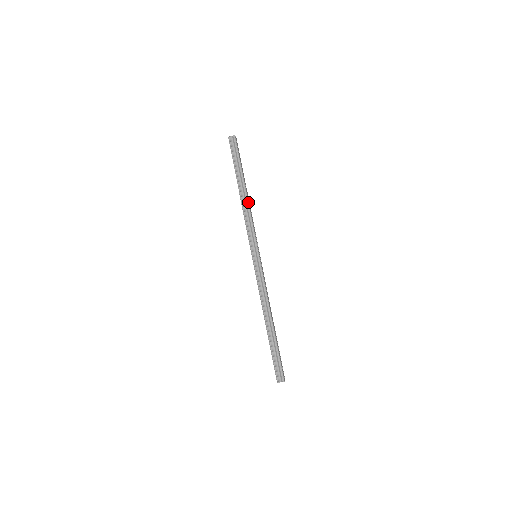
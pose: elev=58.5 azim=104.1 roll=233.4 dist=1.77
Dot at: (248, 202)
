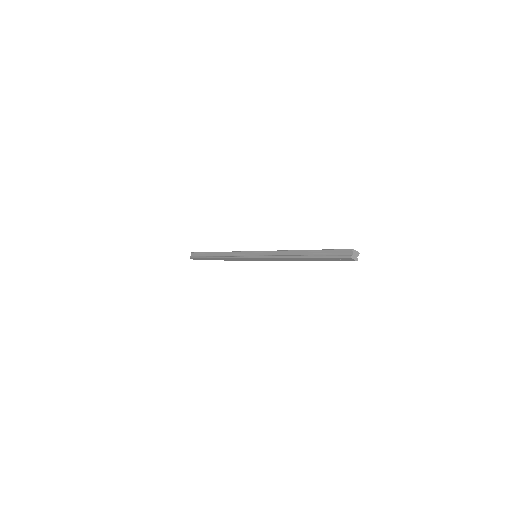
Dot at: (223, 252)
